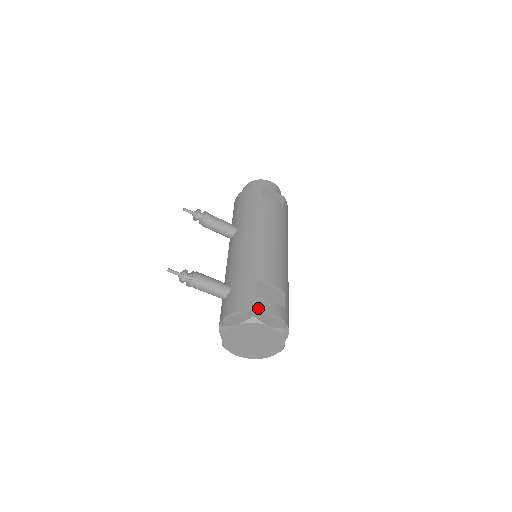
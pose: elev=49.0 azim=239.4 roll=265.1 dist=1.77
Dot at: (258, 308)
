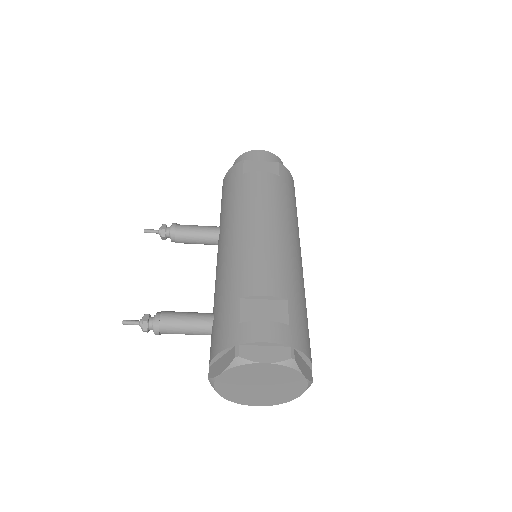
Dot at: (242, 341)
